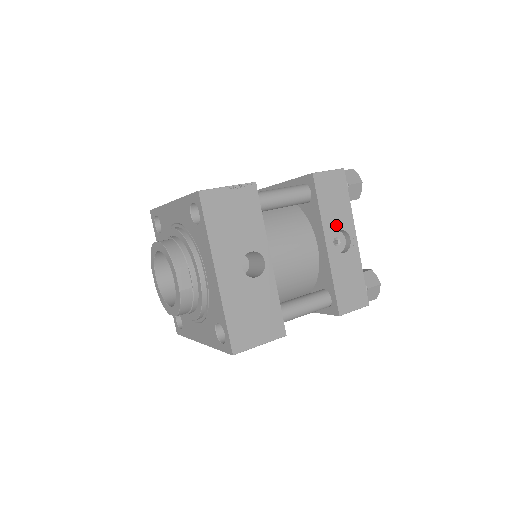
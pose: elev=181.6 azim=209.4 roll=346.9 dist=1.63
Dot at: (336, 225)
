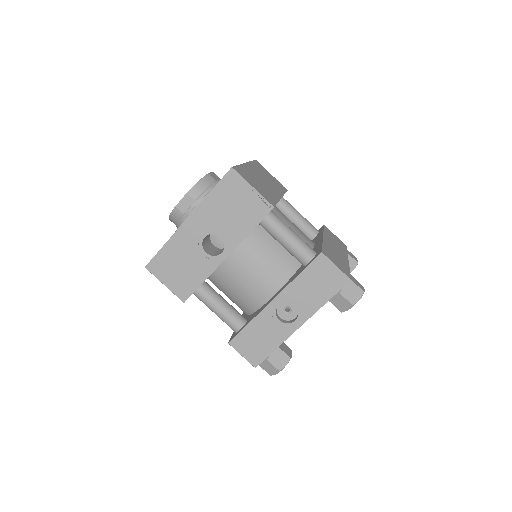
Dot at: (296, 300)
